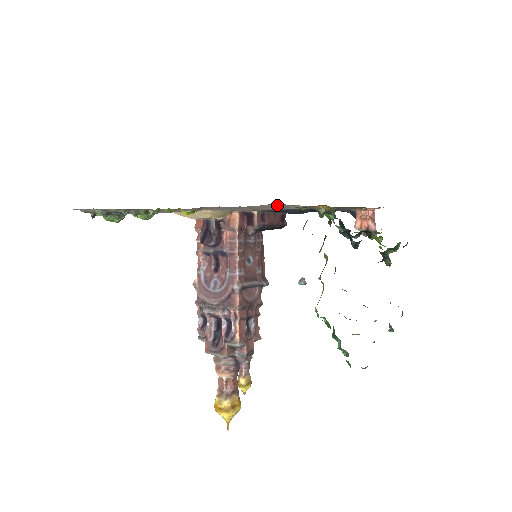
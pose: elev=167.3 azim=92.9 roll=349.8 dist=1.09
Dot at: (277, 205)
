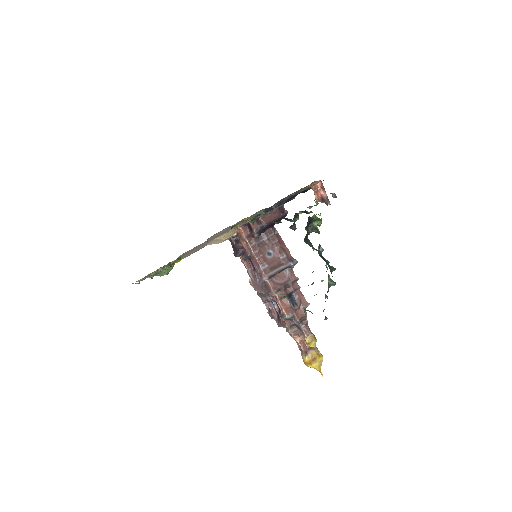
Dot at: (223, 230)
